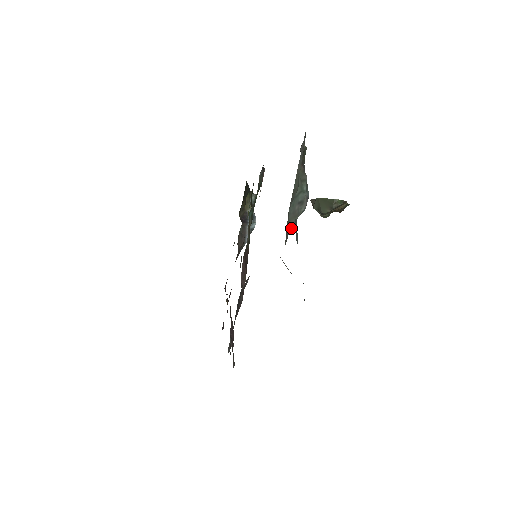
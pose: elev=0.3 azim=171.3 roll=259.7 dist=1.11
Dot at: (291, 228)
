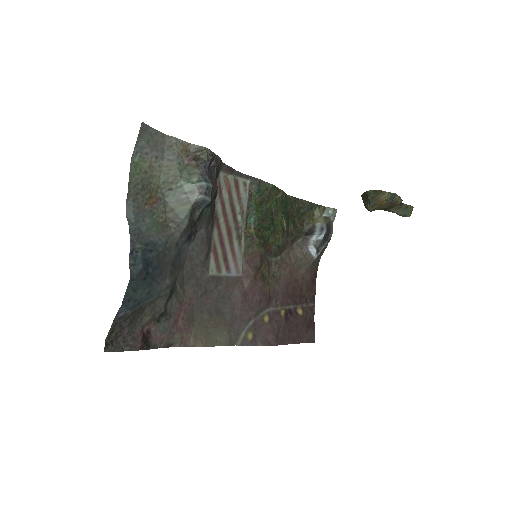
Dot at: (184, 215)
